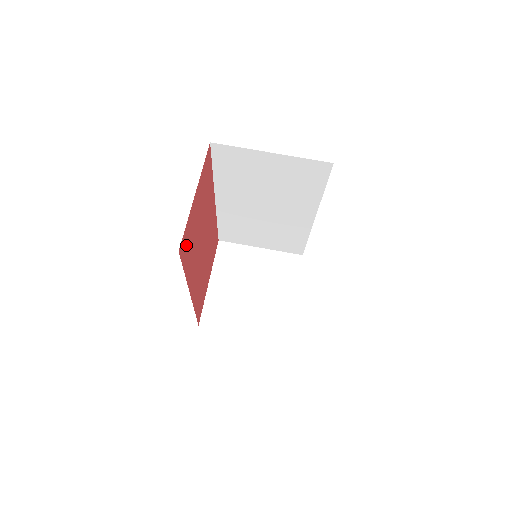
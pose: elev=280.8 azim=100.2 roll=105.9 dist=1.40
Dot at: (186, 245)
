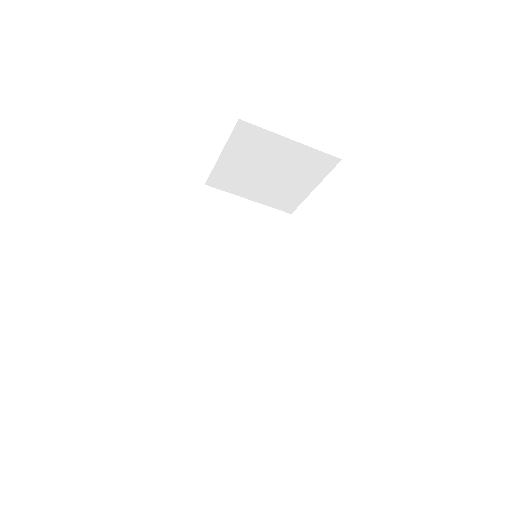
Dot at: occluded
